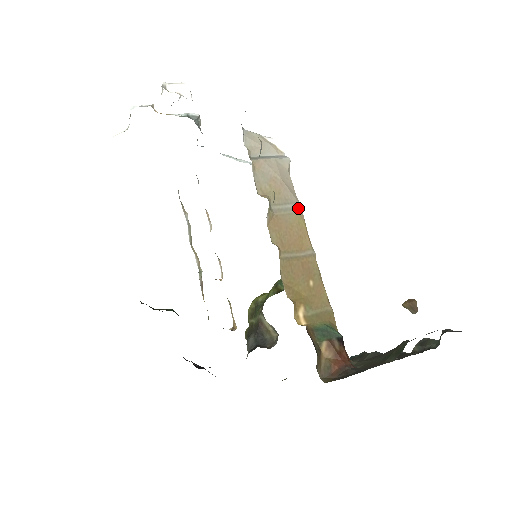
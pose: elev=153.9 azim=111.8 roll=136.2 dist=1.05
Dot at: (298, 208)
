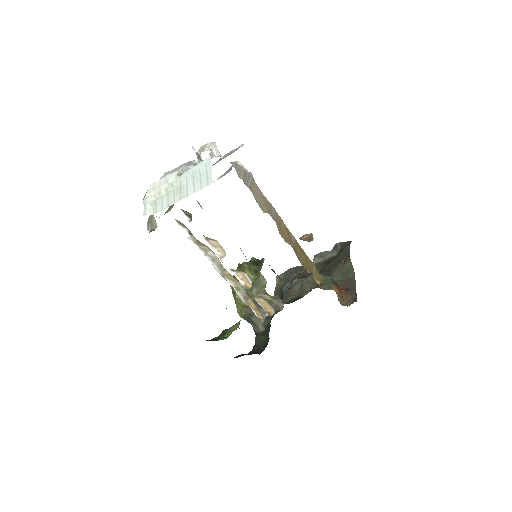
Dot at: (275, 210)
